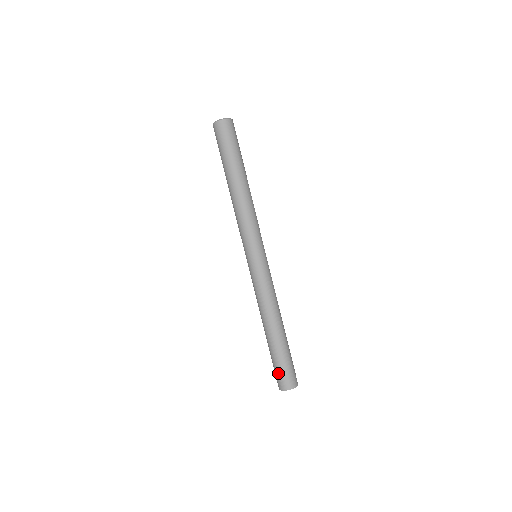
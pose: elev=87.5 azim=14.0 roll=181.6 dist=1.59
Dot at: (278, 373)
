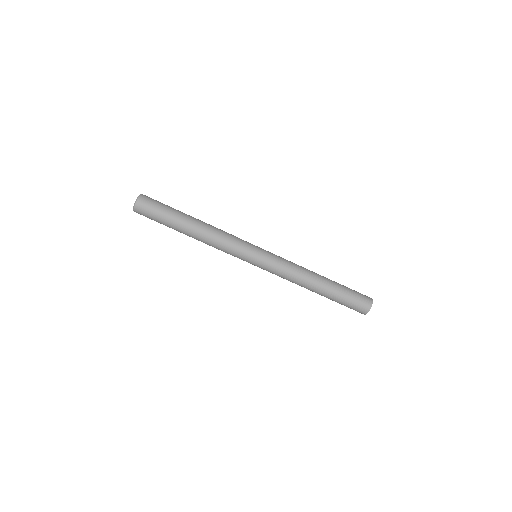
Dot at: (354, 305)
